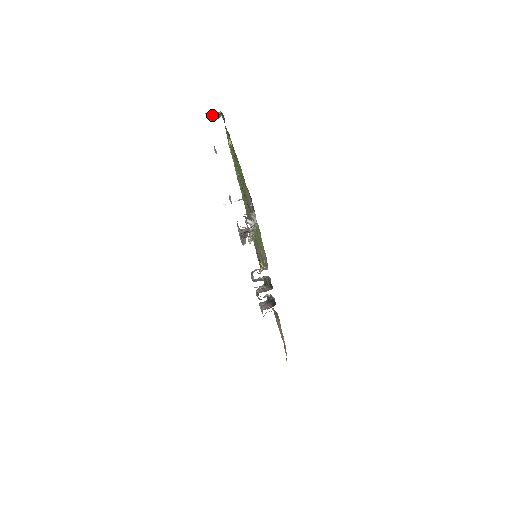
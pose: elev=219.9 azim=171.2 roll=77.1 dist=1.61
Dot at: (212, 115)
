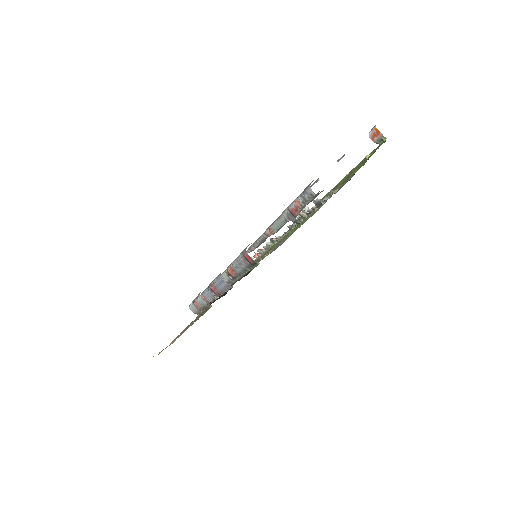
Dot at: (378, 132)
